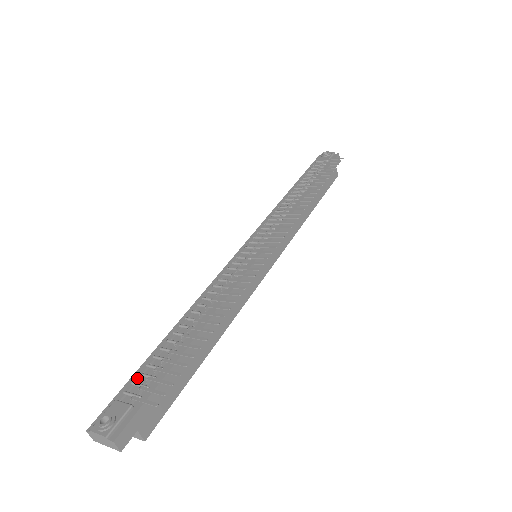
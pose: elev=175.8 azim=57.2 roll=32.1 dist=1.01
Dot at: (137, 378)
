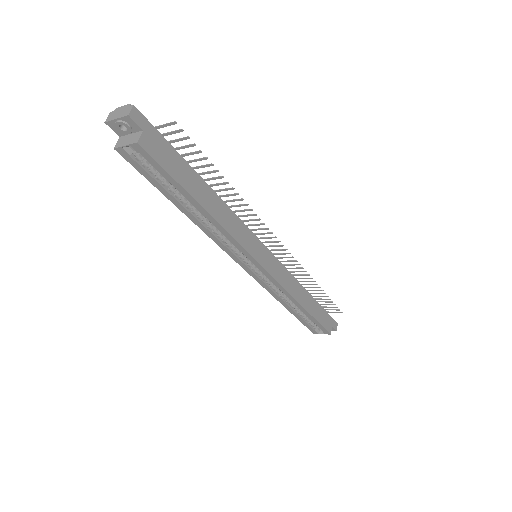
Dot at: occluded
